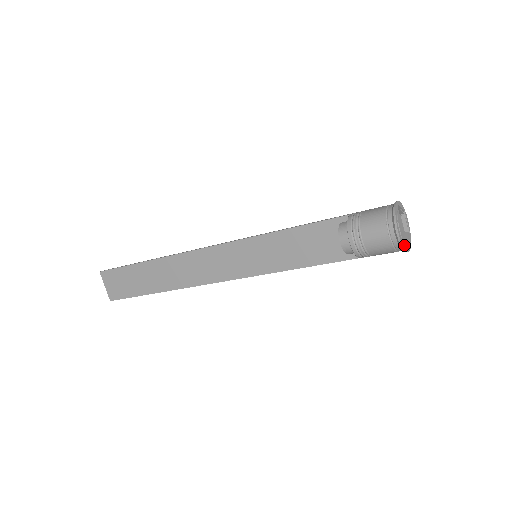
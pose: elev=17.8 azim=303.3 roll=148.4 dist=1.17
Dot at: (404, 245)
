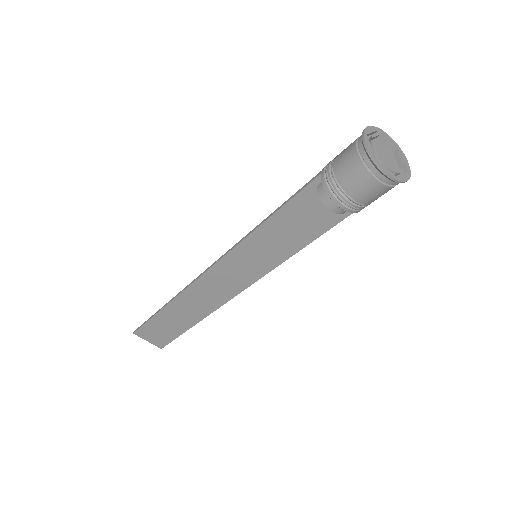
Dot at: (401, 177)
